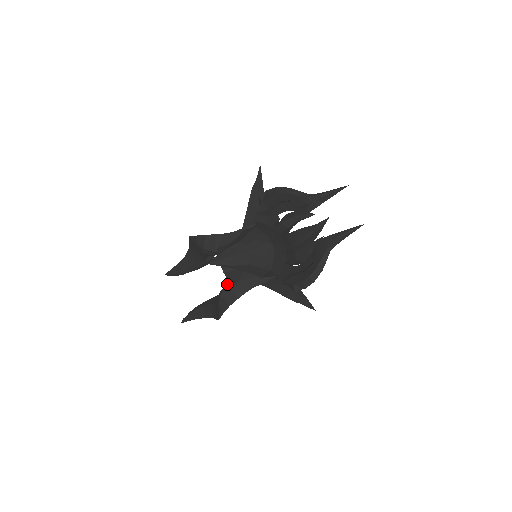
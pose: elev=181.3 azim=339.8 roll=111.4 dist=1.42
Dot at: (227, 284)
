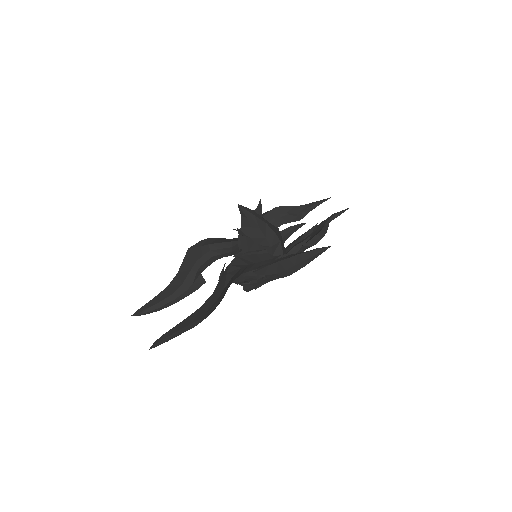
Dot at: (237, 256)
